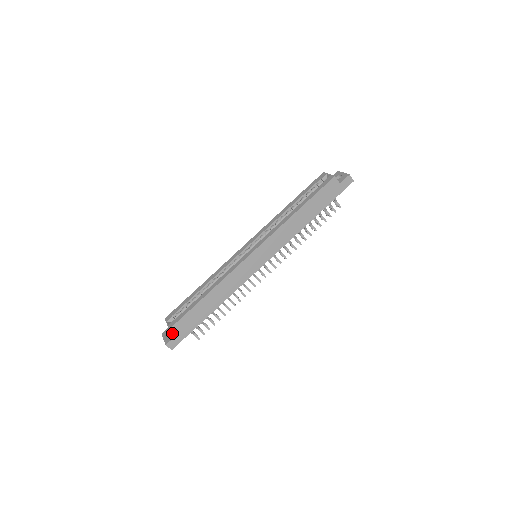
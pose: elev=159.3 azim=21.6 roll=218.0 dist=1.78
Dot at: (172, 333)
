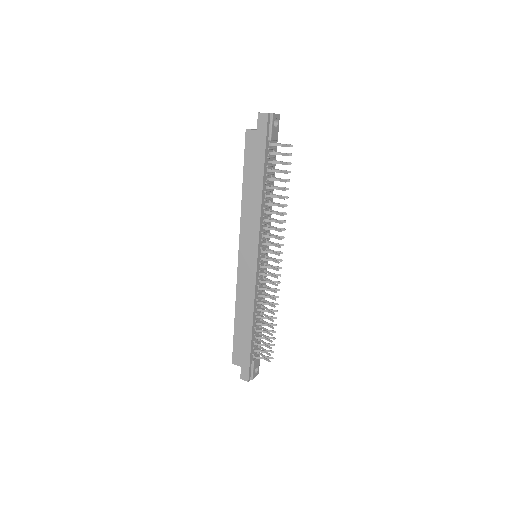
Dot at: occluded
